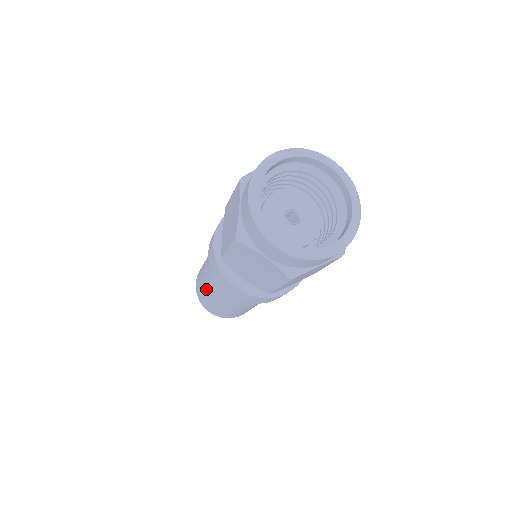
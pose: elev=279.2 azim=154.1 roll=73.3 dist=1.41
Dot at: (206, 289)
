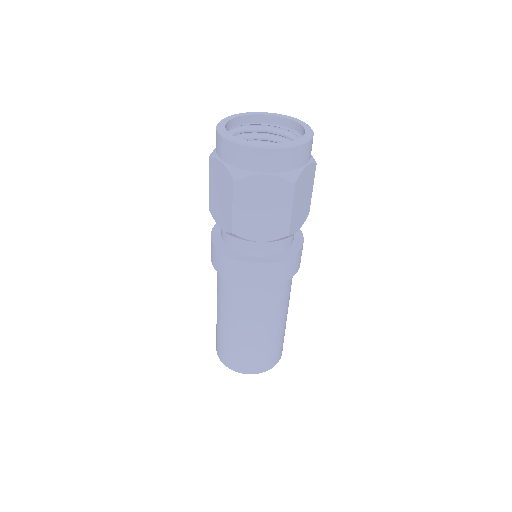
Dot at: occluded
